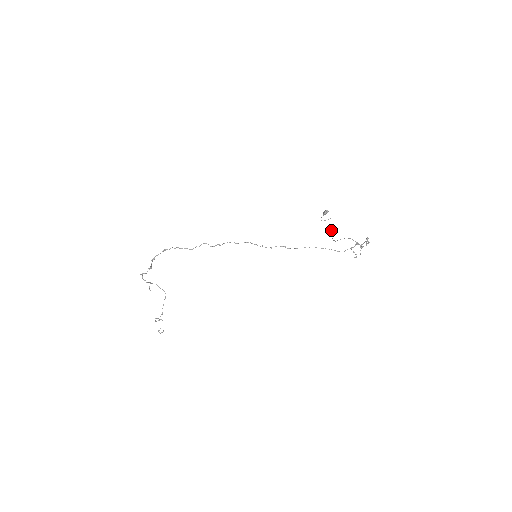
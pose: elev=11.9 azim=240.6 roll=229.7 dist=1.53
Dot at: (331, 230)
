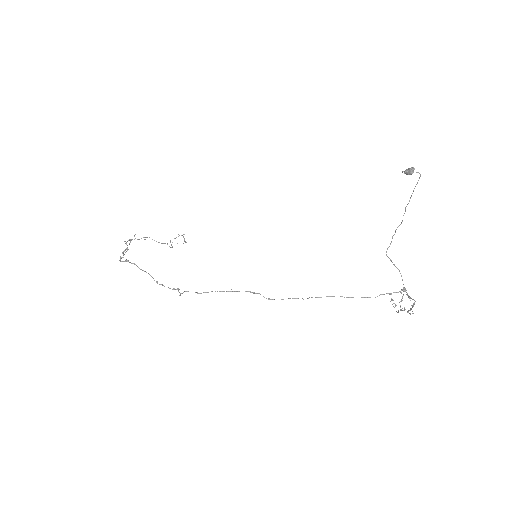
Dot at: occluded
